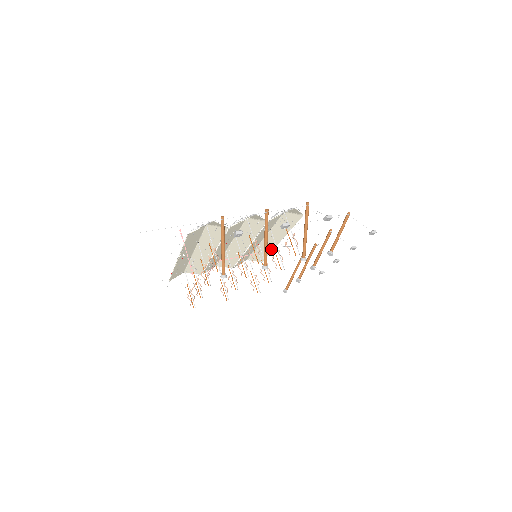
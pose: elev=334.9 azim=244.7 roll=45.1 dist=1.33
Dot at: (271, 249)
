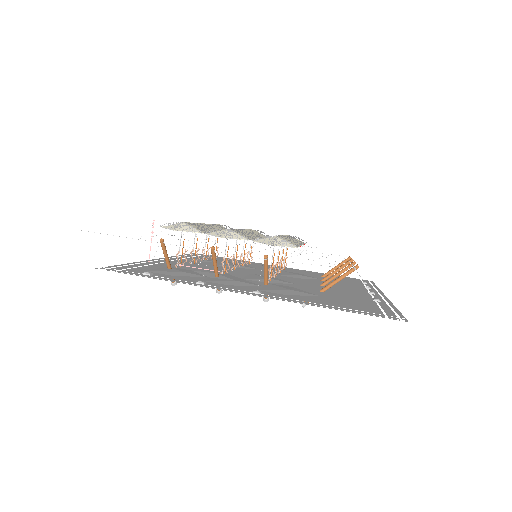
Dot at: occluded
